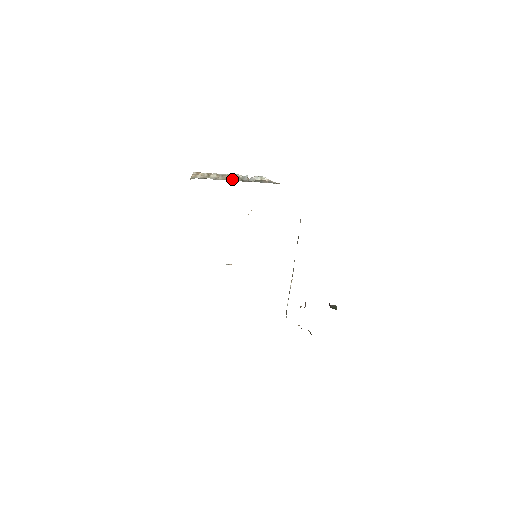
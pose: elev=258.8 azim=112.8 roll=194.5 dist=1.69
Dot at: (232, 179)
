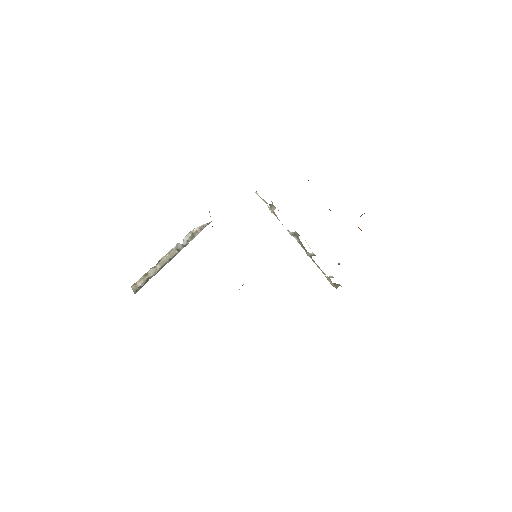
Dot at: (169, 258)
